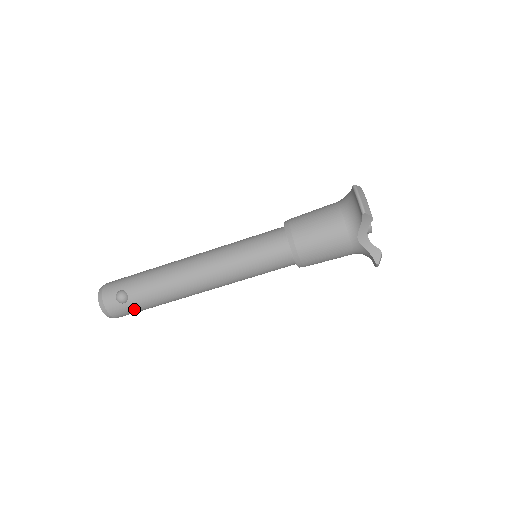
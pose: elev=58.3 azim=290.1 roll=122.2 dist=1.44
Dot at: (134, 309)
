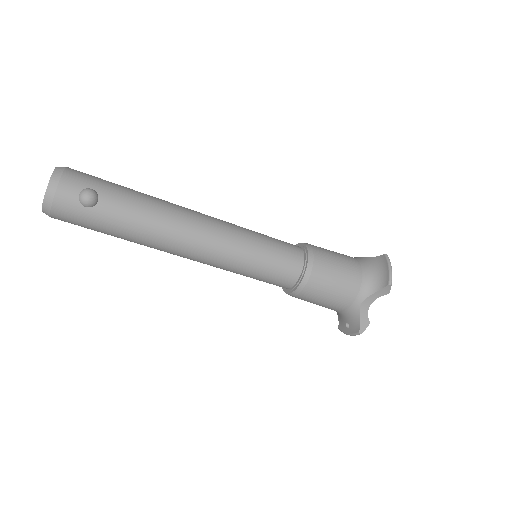
Dot at: (89, 221)
